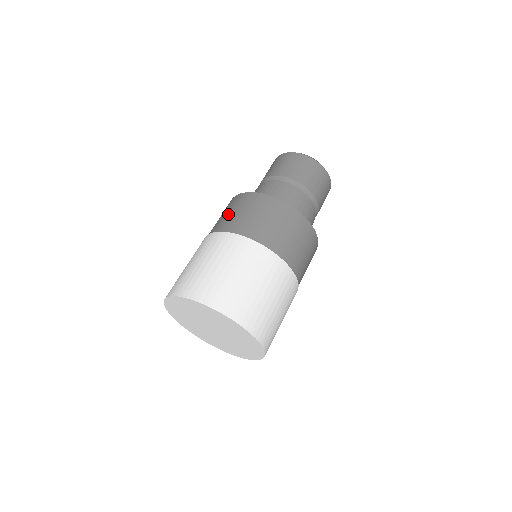
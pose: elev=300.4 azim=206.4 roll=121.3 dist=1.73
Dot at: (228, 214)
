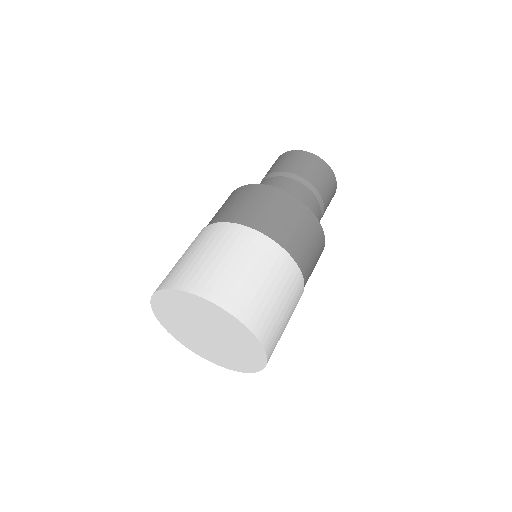
Dot at: (242, 204)
